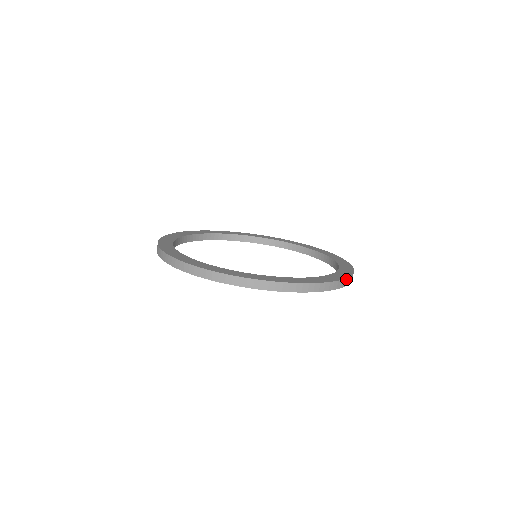
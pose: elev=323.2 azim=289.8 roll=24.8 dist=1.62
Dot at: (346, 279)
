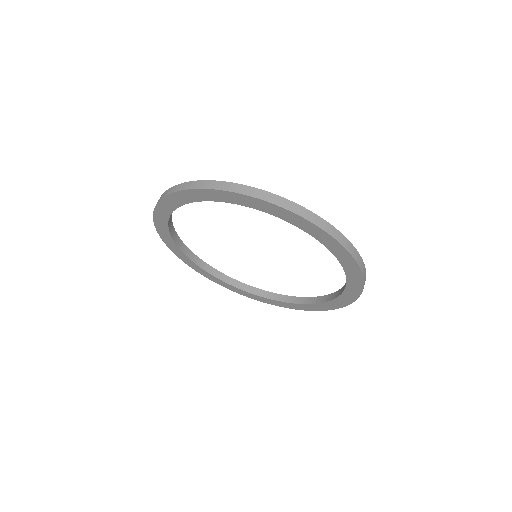
Dot at: (354, 248)
